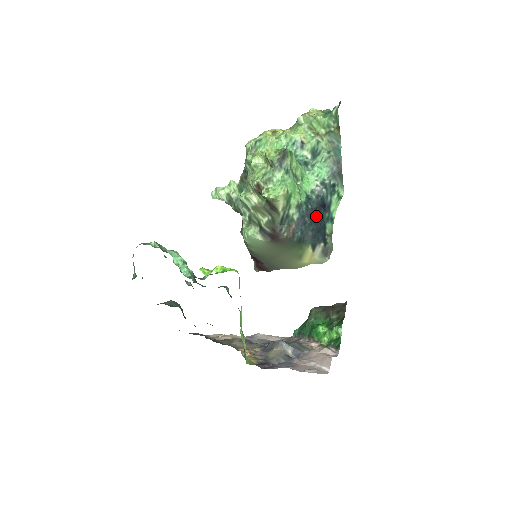
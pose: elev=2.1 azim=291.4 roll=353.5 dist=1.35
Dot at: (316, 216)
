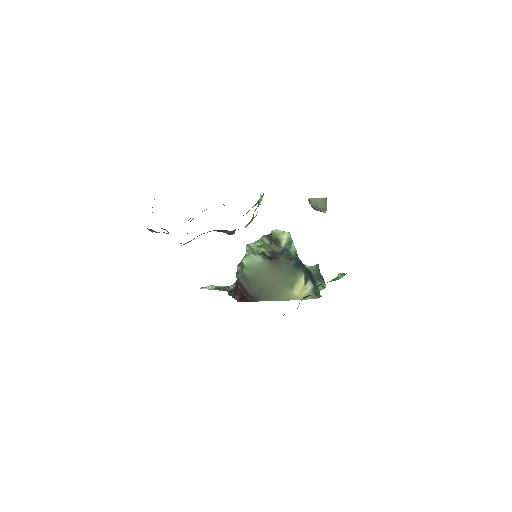
Dot at: (307, 271)
